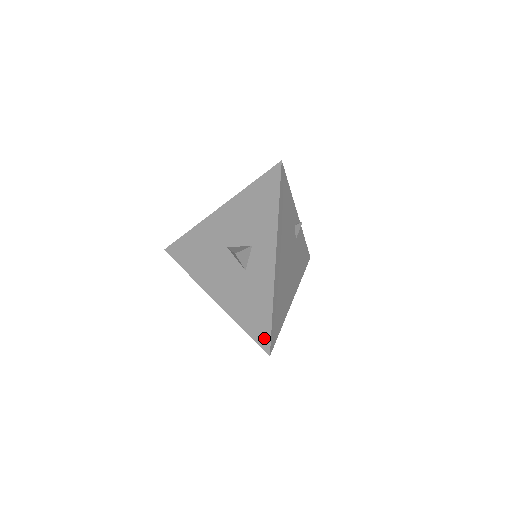
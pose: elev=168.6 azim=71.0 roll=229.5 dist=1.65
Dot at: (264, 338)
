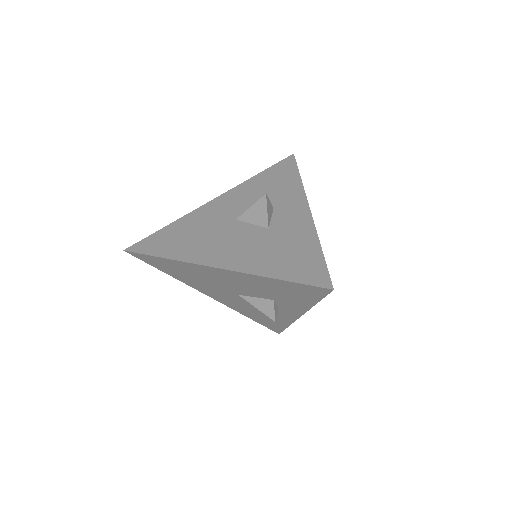
Dot at: (318, 275)
